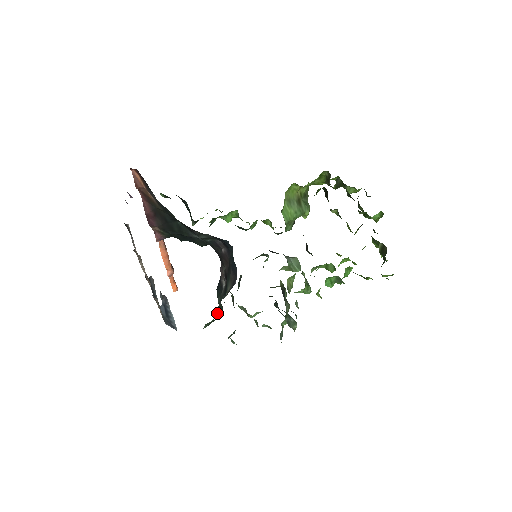
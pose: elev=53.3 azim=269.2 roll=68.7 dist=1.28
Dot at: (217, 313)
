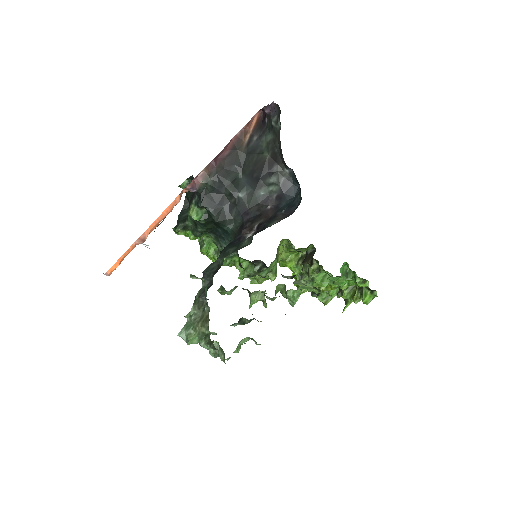
Dot at: (232, 252)
